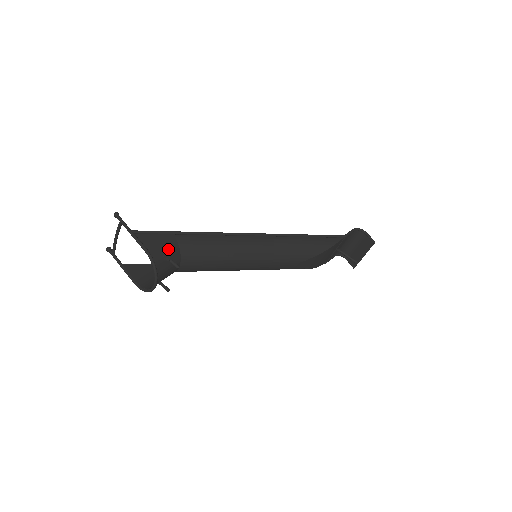
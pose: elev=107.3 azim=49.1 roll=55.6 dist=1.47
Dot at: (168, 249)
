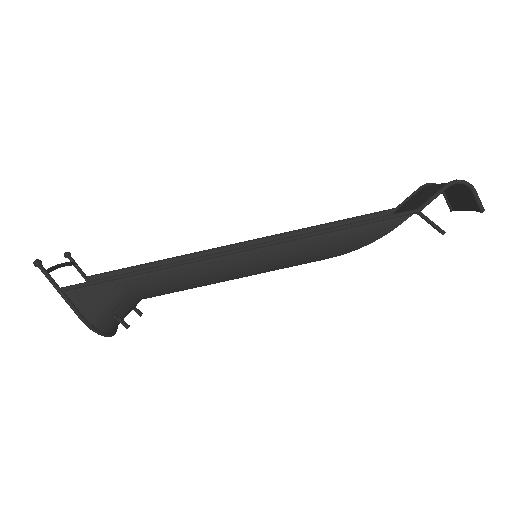
Dot at: (112, 303)
